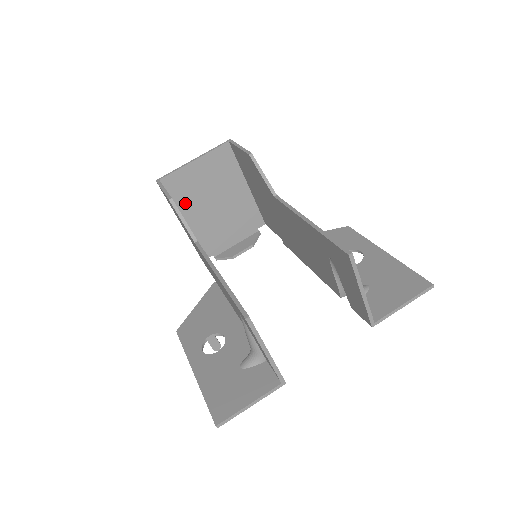
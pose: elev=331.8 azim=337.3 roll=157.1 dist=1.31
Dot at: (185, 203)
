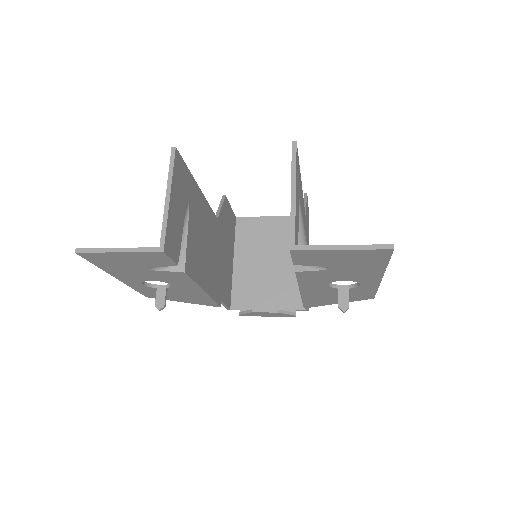
Dot at: (244, 246)
